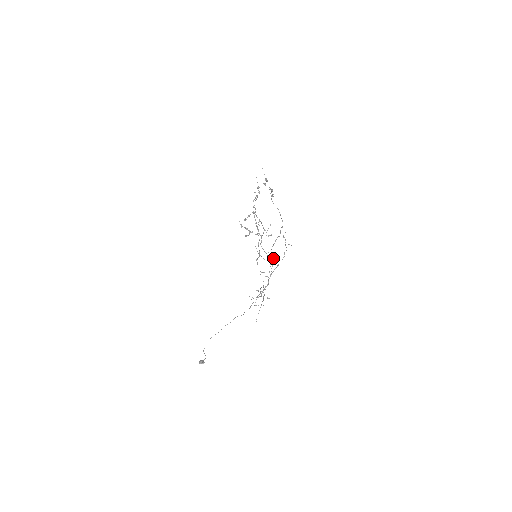
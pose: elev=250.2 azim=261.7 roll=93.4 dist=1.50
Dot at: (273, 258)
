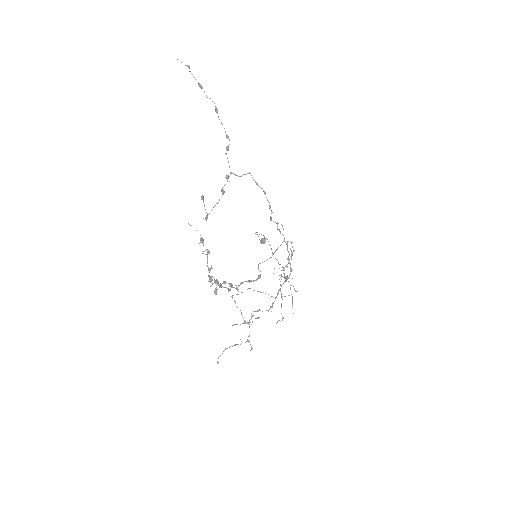
Dot at: occluded
